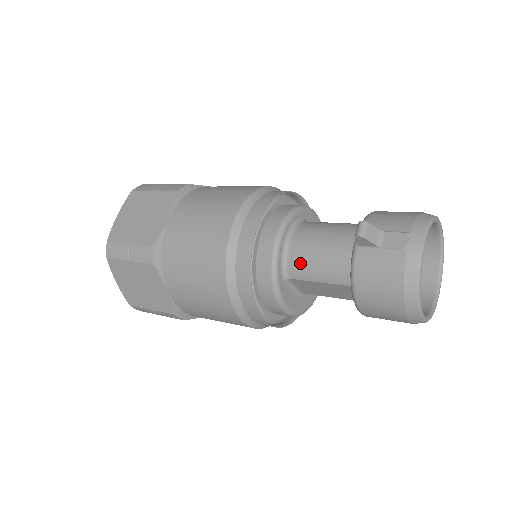
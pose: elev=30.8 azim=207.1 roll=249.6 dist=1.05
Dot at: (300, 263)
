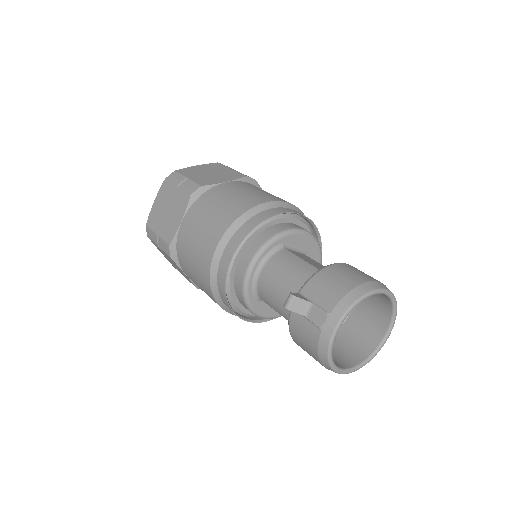
Dot at: (265, 294)
